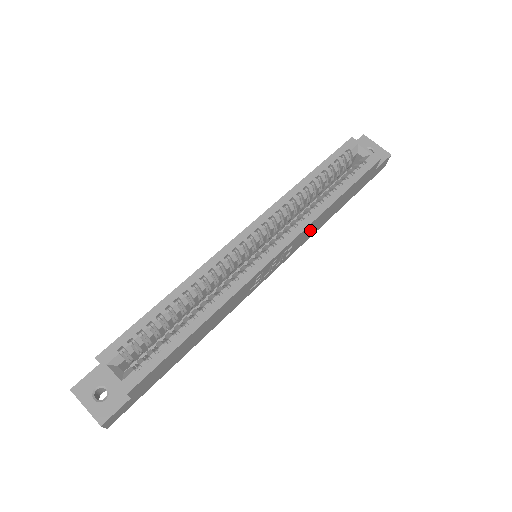
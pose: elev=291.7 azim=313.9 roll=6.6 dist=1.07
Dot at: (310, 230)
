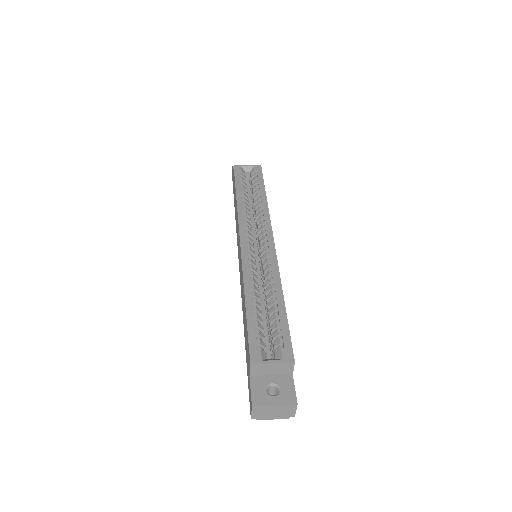
Dot at: occluded
